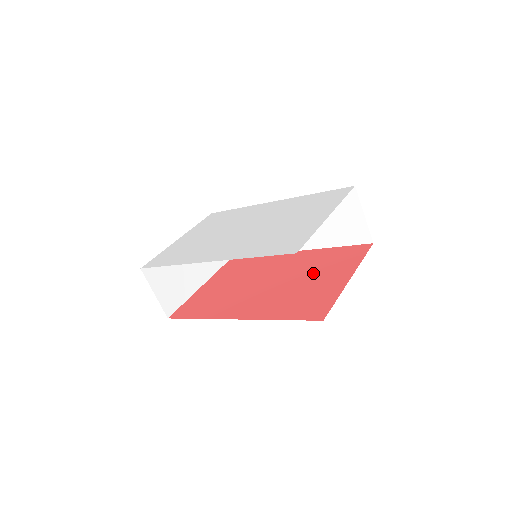
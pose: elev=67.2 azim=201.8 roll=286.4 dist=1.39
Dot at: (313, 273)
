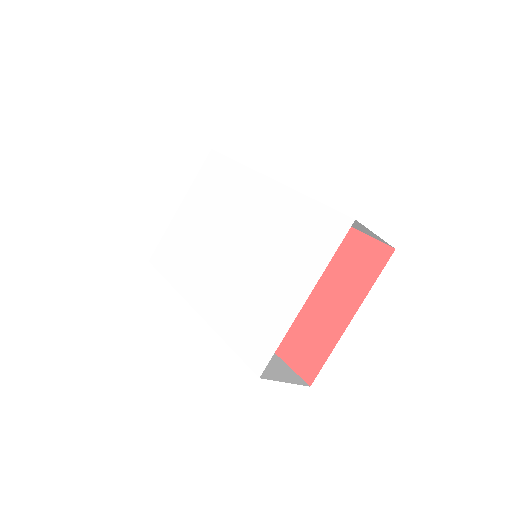
Dot at: (320, 280)
